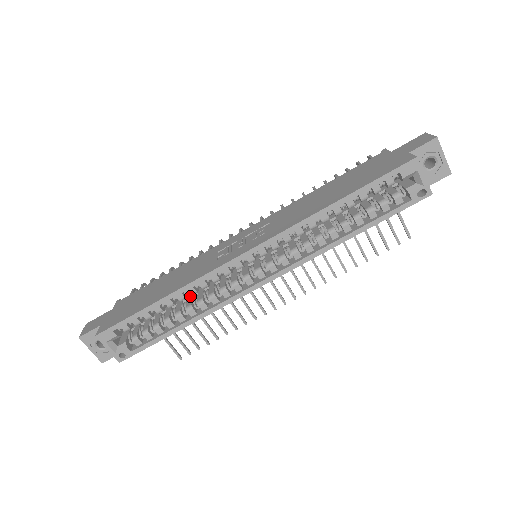
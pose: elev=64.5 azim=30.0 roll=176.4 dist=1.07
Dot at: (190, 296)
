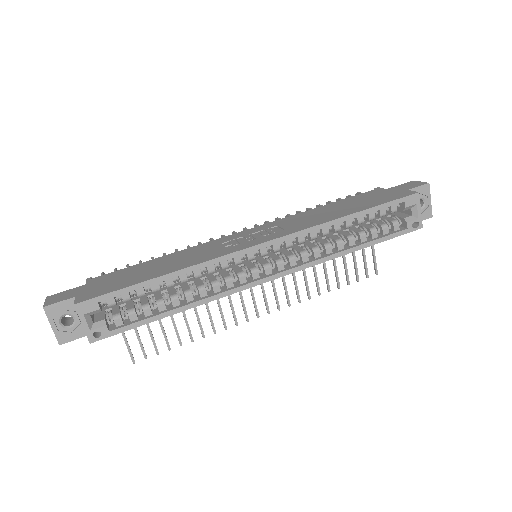
Dot at: (184, 283)
